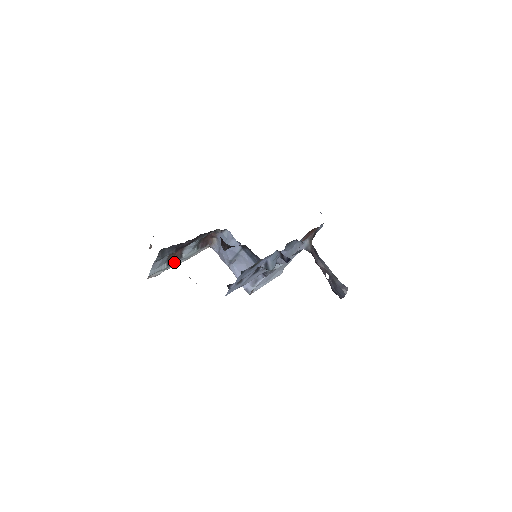
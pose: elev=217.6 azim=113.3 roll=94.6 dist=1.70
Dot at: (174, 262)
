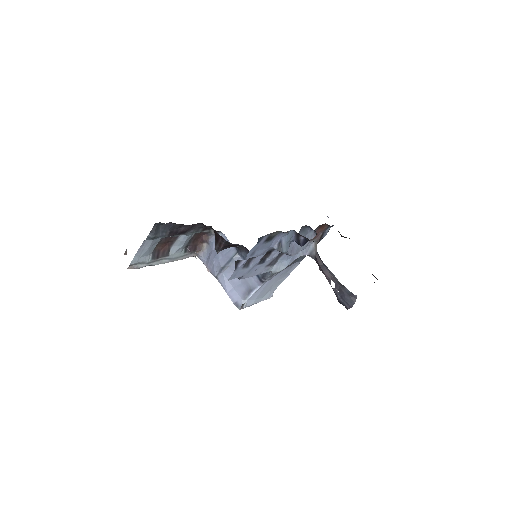
Dot at: (159, 258)
